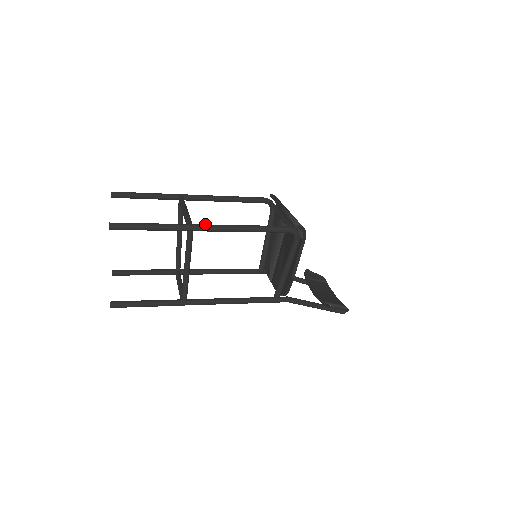
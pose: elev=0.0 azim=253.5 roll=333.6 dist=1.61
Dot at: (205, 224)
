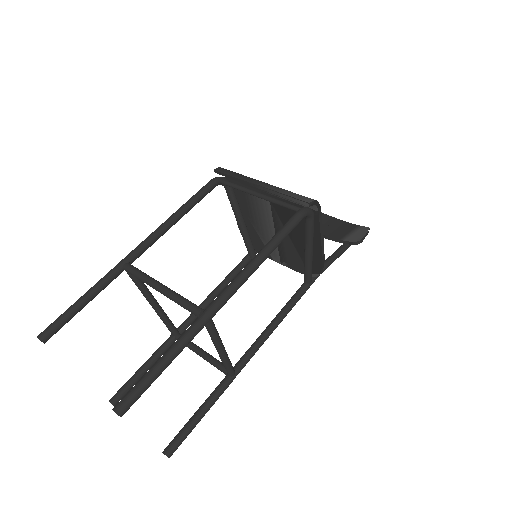
Dot at: (218, 297)
